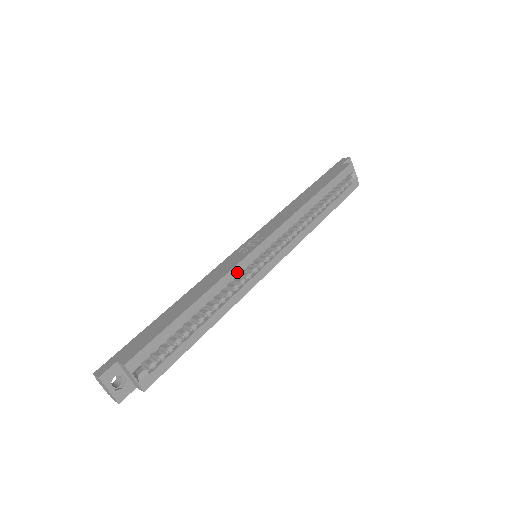
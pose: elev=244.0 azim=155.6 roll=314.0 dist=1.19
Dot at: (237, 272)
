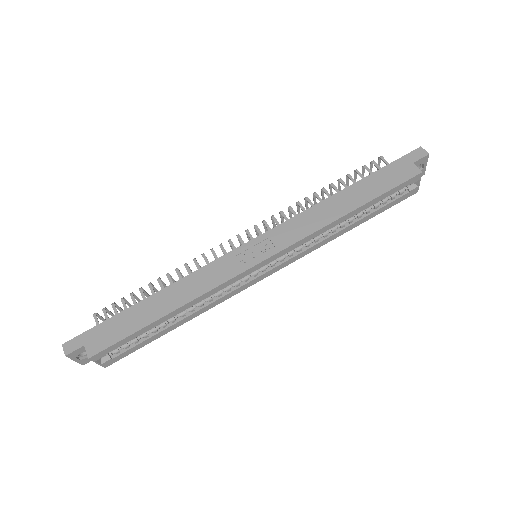
Dot at: (224, 286)
